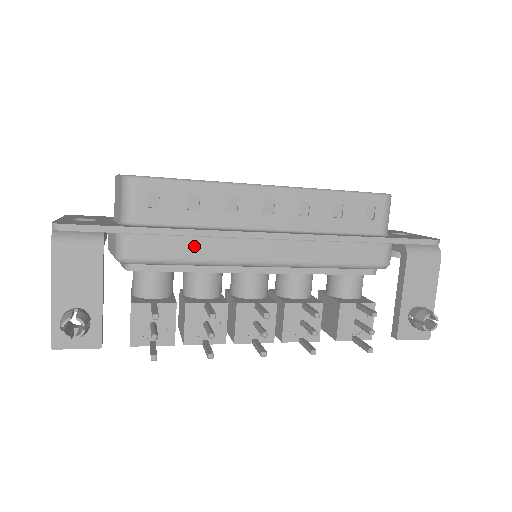
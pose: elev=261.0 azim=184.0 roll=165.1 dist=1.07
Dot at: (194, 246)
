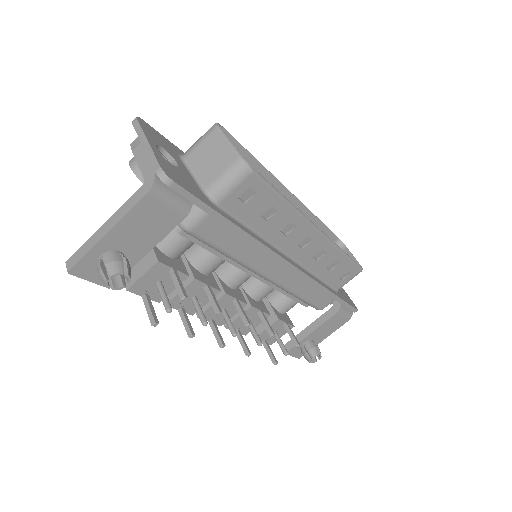
Dot at: (241, 246)
